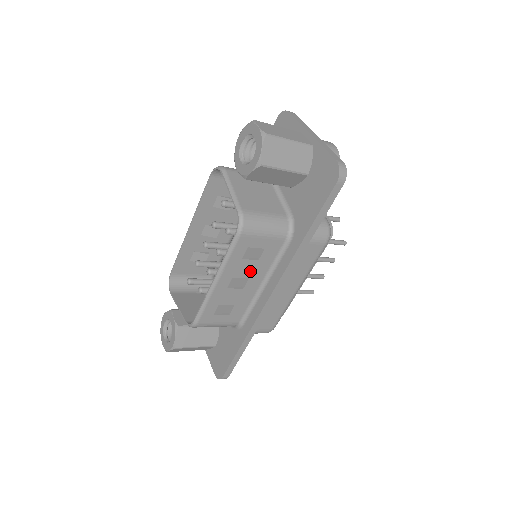
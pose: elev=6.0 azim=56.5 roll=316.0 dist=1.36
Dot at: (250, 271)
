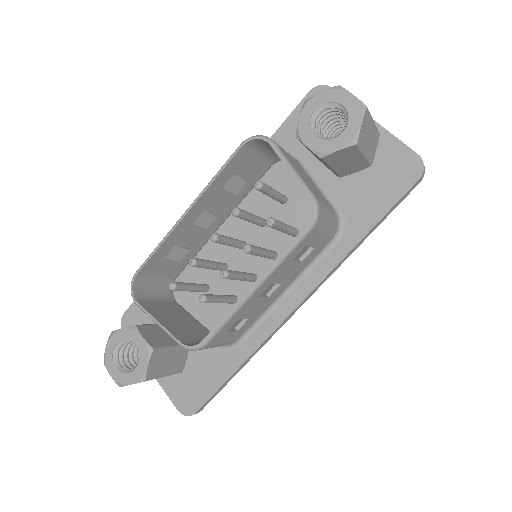
Dot at: (287, 275)
